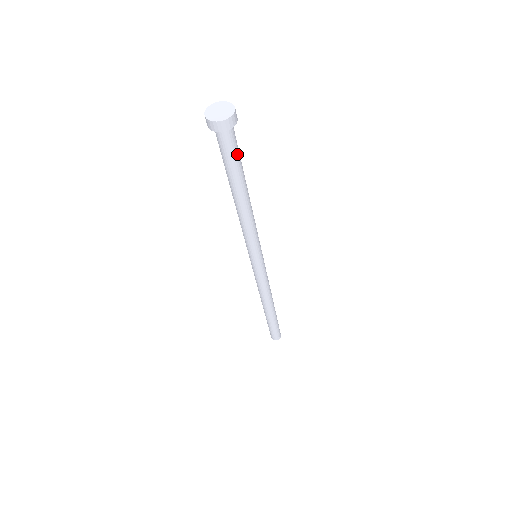
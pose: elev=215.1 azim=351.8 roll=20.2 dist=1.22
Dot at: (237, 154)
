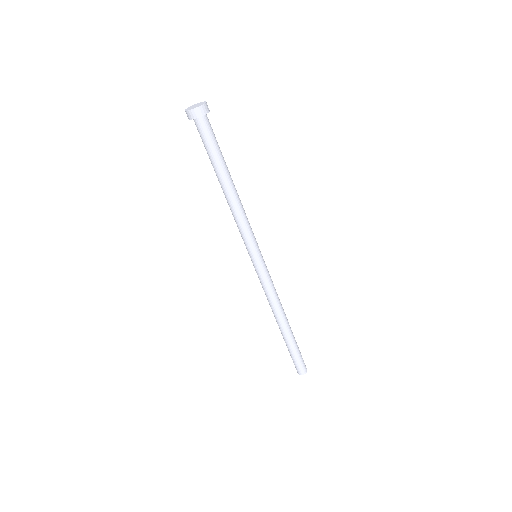
Dot at: (216, 140)
